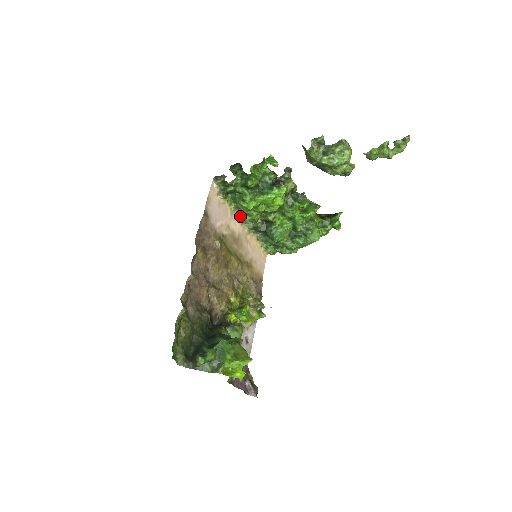
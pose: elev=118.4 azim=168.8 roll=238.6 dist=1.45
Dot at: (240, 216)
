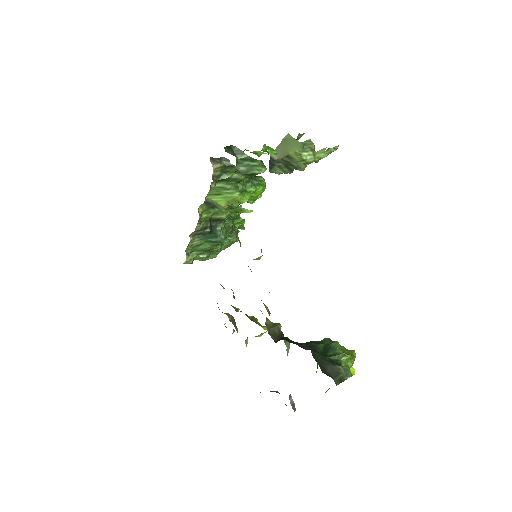
Dot at: (199, 213)
